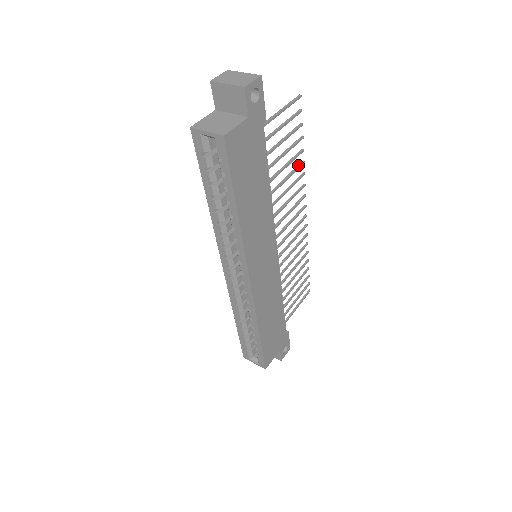
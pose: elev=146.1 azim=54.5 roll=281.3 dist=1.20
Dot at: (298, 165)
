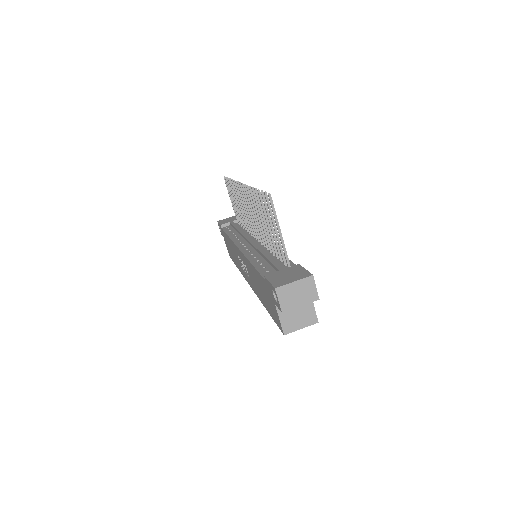
Dot at: (255, 197)
